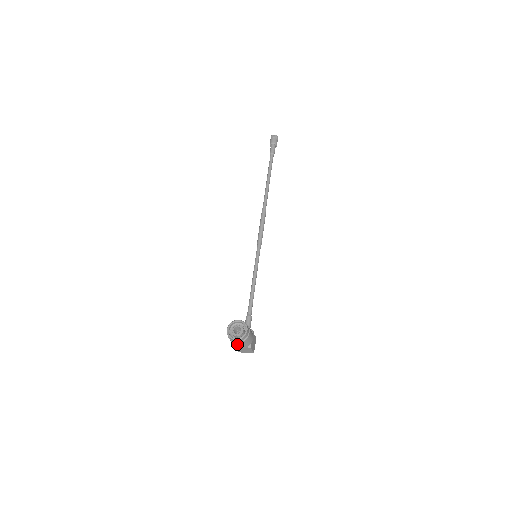
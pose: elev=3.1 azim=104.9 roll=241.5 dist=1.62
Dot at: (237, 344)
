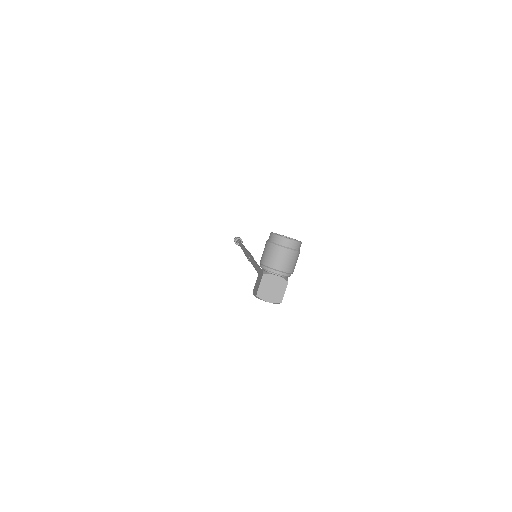
Dot at: (283, 254)
